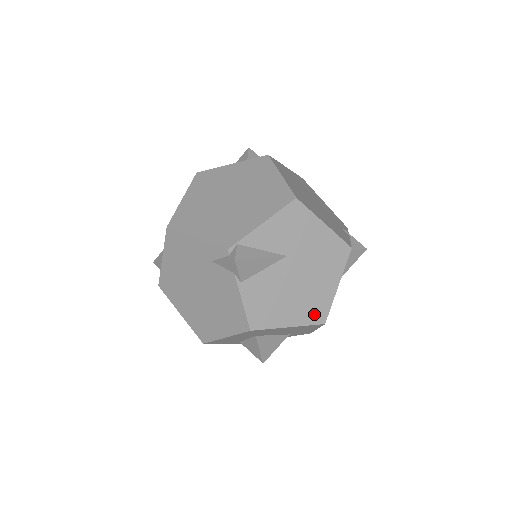
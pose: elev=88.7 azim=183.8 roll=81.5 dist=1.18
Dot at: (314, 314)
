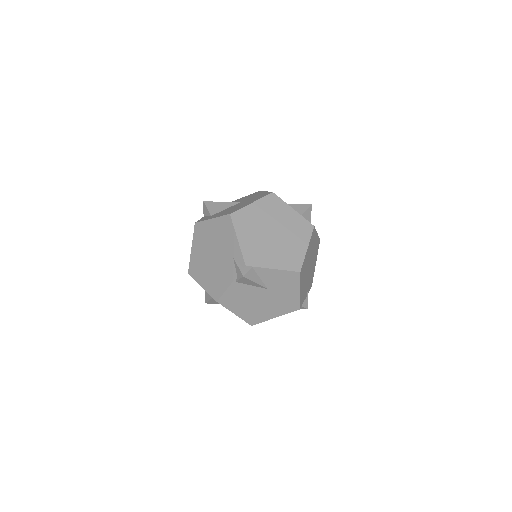
Dot at: (252, 319)
